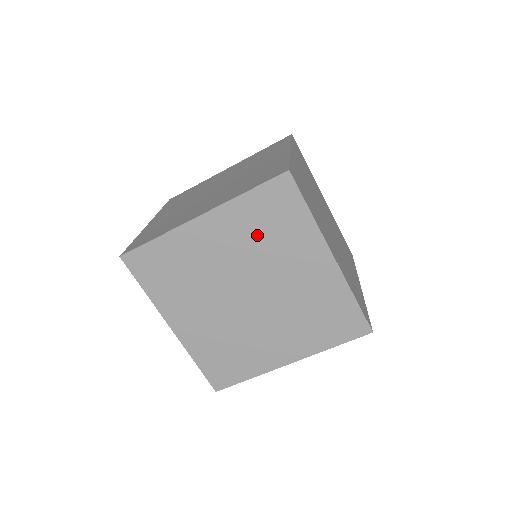
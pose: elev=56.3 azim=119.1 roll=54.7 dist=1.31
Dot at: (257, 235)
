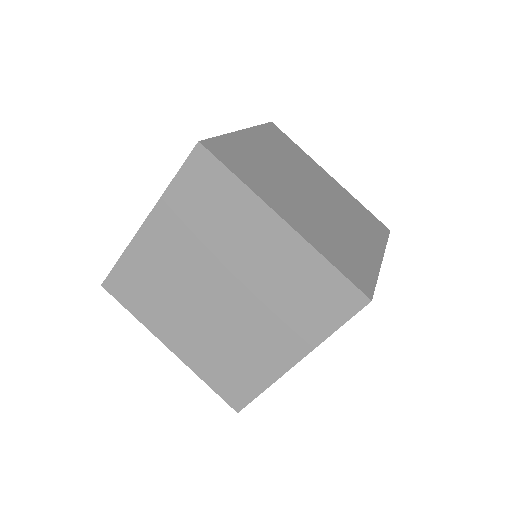
Dot at: (200, 223)
